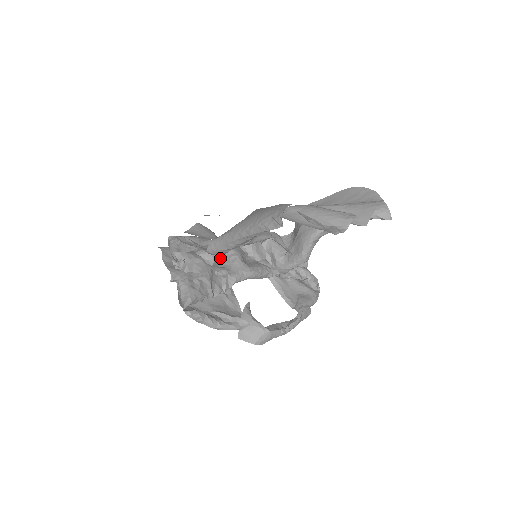
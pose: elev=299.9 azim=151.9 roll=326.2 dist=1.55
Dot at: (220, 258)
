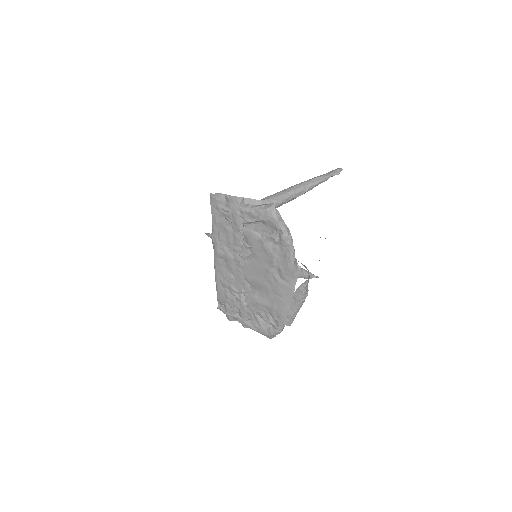
Dot at: occluded
